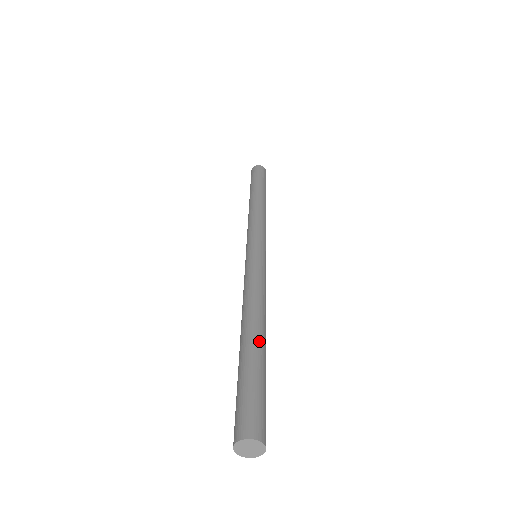
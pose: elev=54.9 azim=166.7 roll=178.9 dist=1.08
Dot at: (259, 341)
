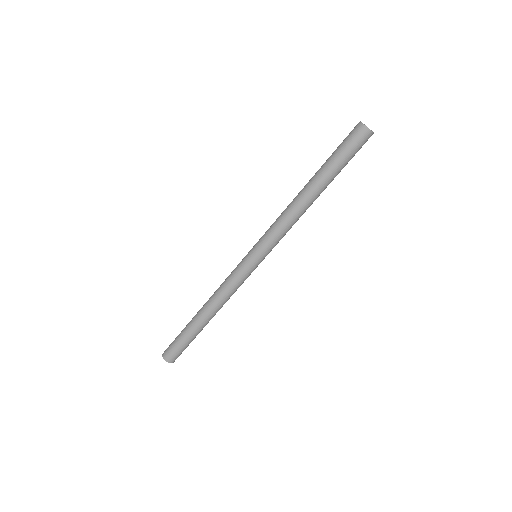
Dot at: (195, 321)
